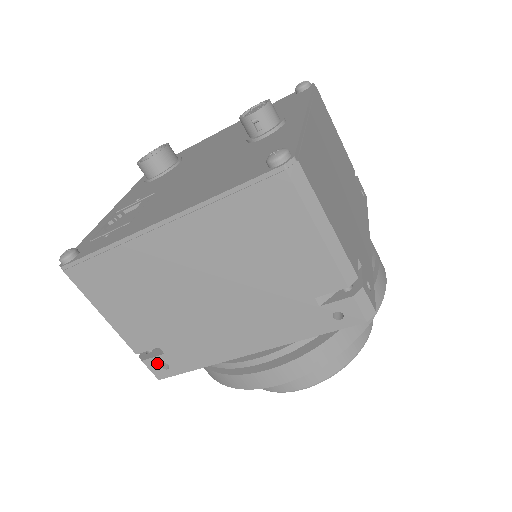
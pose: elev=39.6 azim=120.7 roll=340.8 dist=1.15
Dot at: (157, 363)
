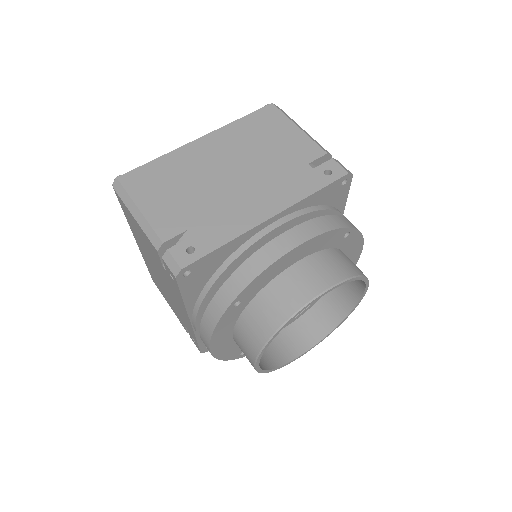
Dot at: (192, 338)
